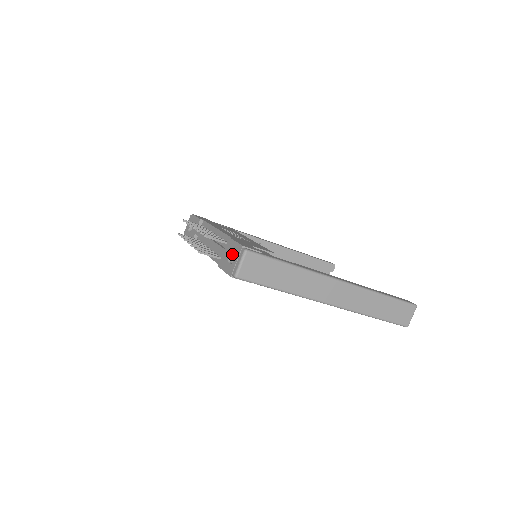
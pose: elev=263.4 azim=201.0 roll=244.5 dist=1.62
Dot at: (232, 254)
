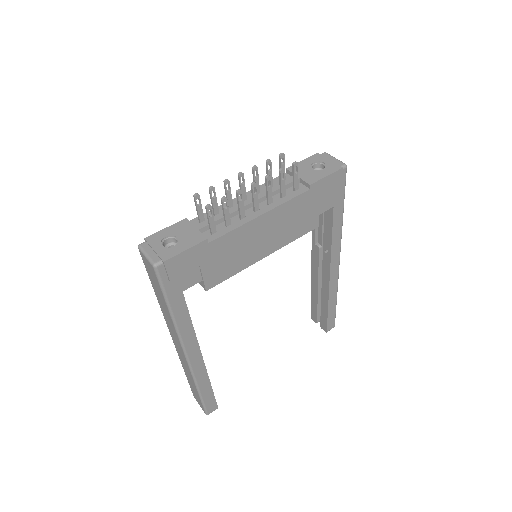
Dot at: (312, 168)
